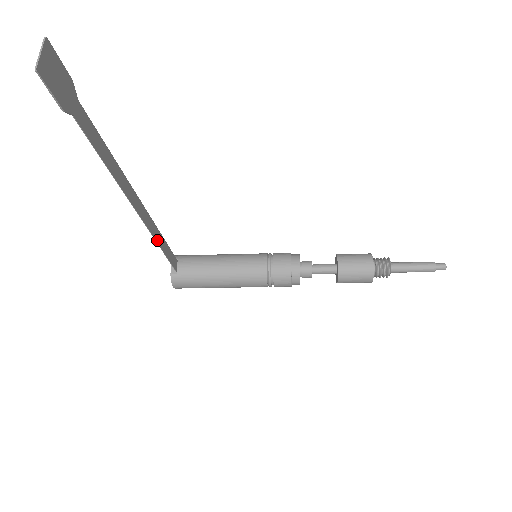
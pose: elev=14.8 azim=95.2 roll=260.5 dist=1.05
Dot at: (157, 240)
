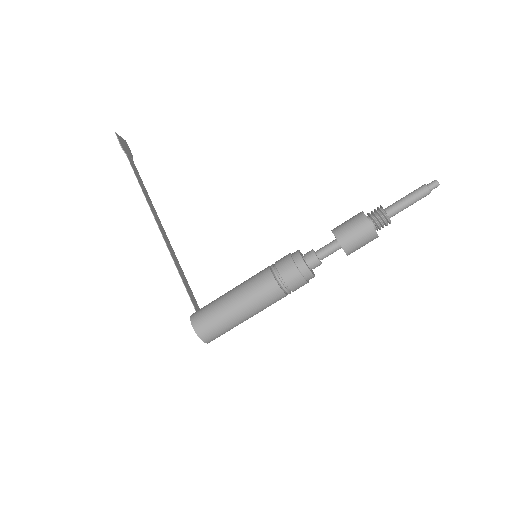
Dot at: (174, 260)
